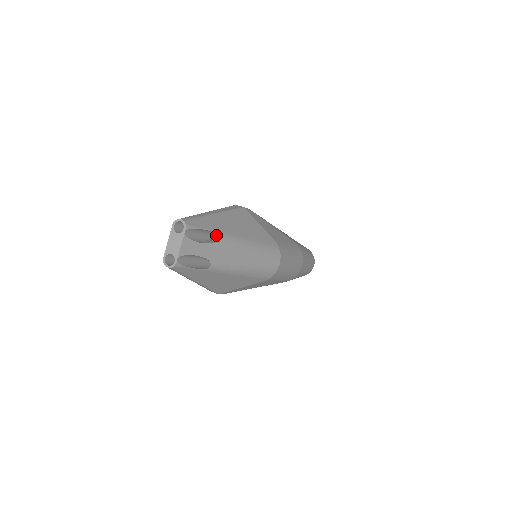
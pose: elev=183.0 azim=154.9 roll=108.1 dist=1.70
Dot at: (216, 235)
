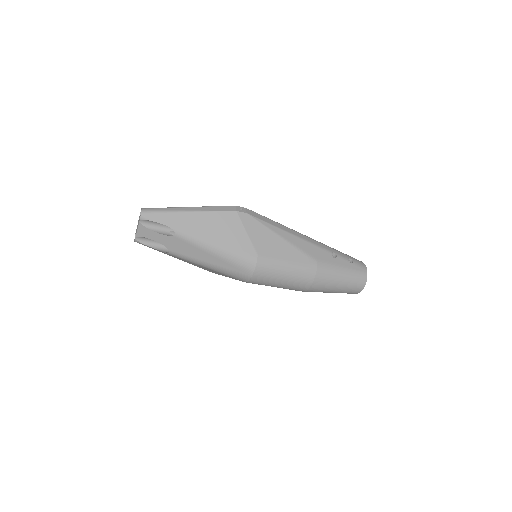
Dot at: occluded
